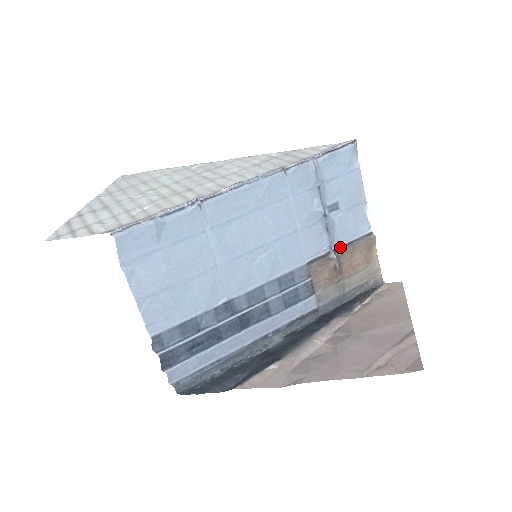
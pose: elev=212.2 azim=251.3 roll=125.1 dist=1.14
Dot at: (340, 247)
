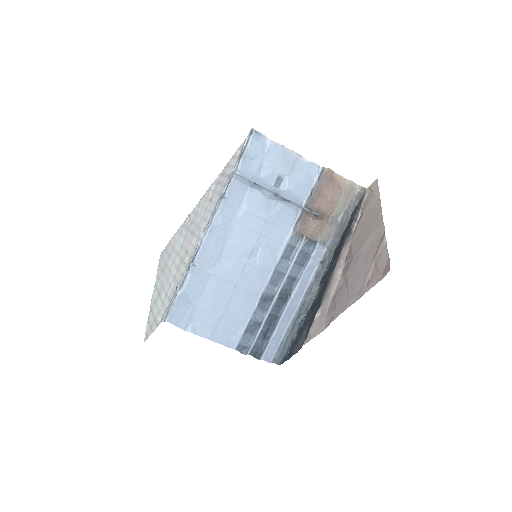
Dot at: (307, 200)
